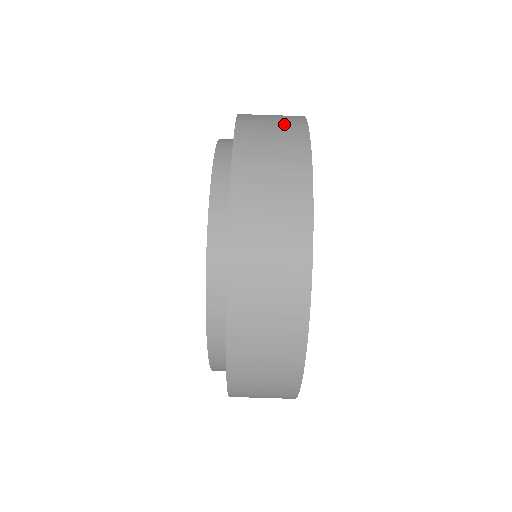
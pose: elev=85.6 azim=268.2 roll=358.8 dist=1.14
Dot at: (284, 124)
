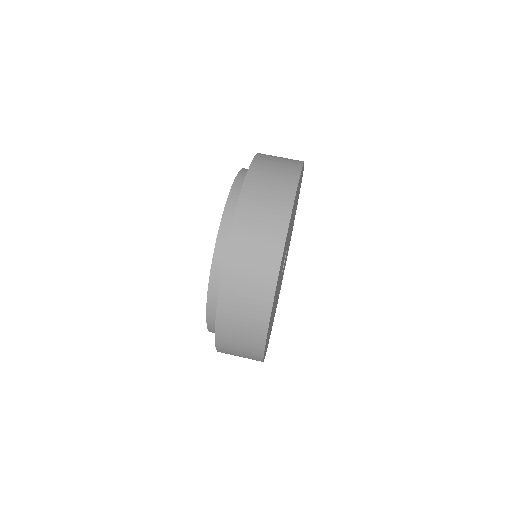
Dot at: occluded
